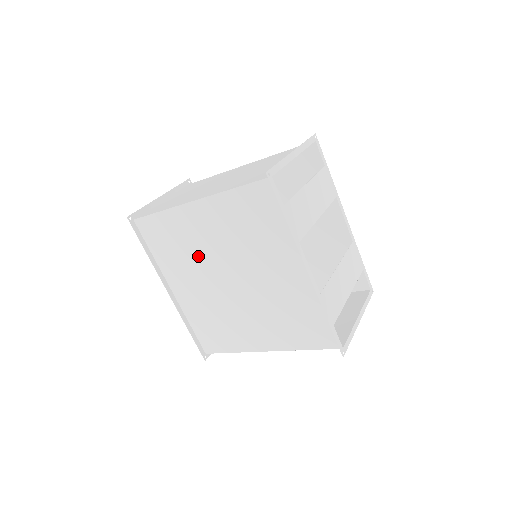
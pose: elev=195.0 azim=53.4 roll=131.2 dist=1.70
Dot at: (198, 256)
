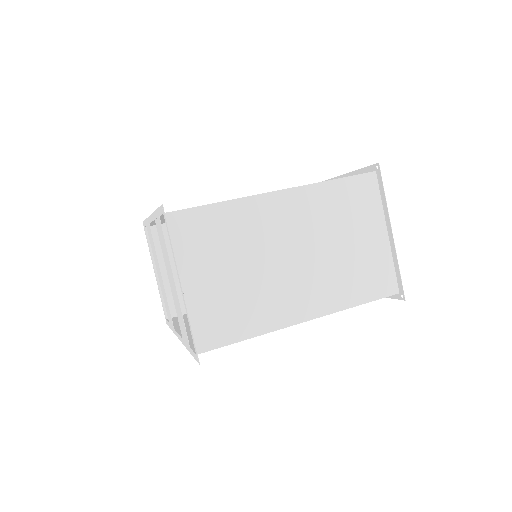
Dot at: occluded
